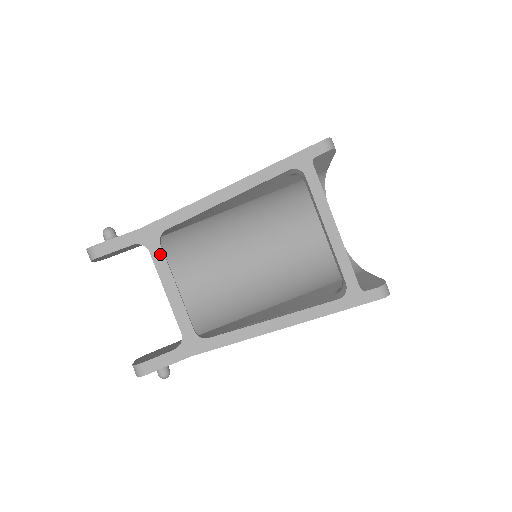
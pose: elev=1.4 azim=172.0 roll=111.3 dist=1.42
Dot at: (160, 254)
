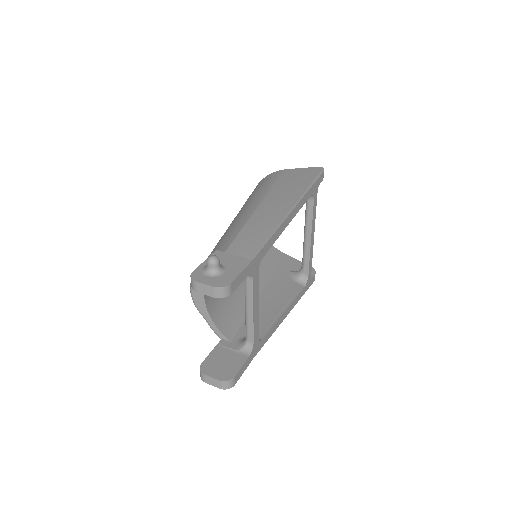
Dot at: (257, 280)
